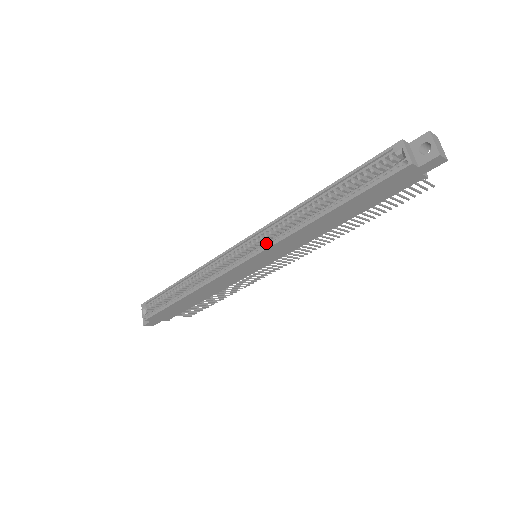
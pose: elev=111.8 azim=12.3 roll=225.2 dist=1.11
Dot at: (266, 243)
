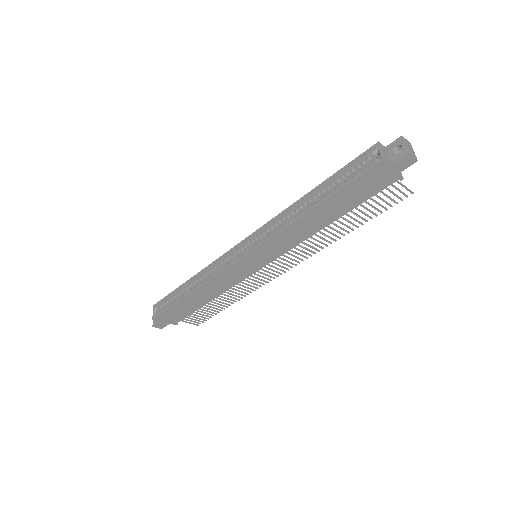
Dot at: occluded
